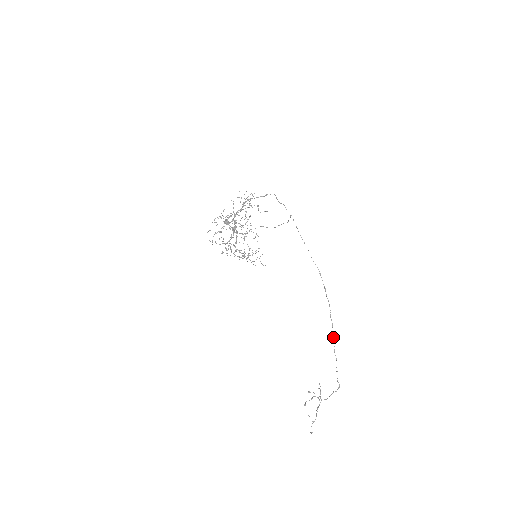
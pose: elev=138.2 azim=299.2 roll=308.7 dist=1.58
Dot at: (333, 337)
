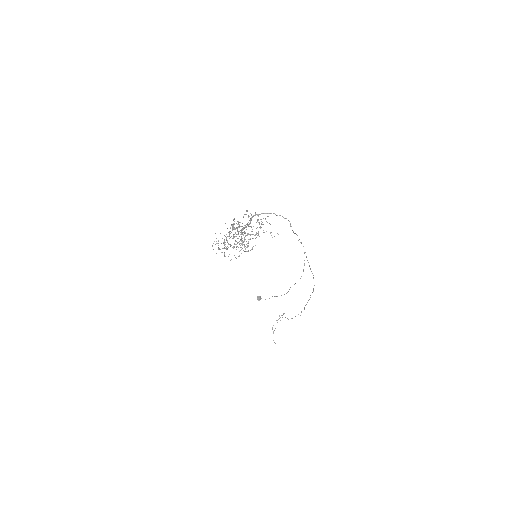
Dot at: (307, 302)
